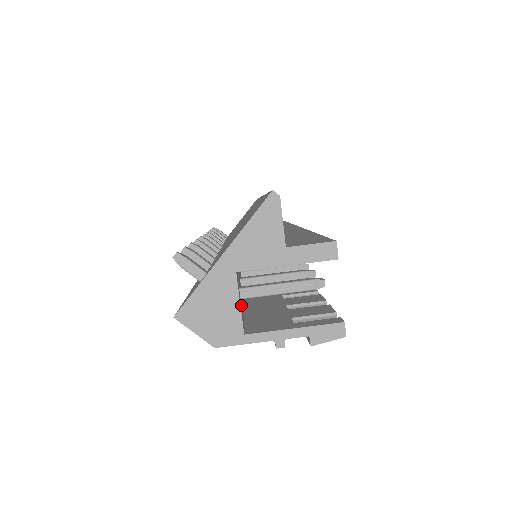
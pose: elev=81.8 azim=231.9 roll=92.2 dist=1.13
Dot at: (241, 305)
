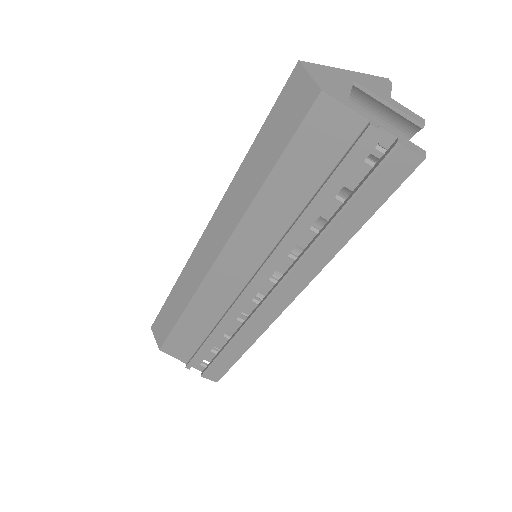
Dot at: occluded
